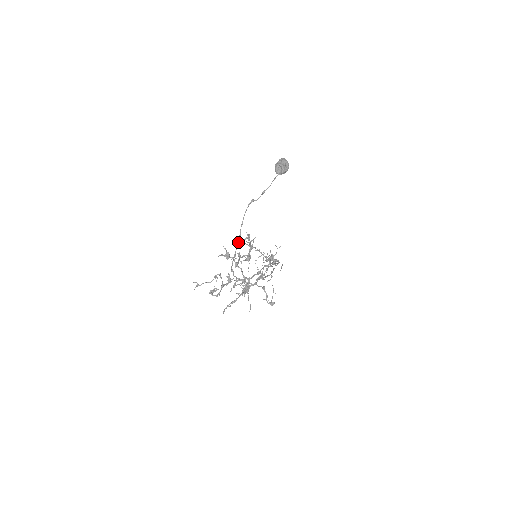
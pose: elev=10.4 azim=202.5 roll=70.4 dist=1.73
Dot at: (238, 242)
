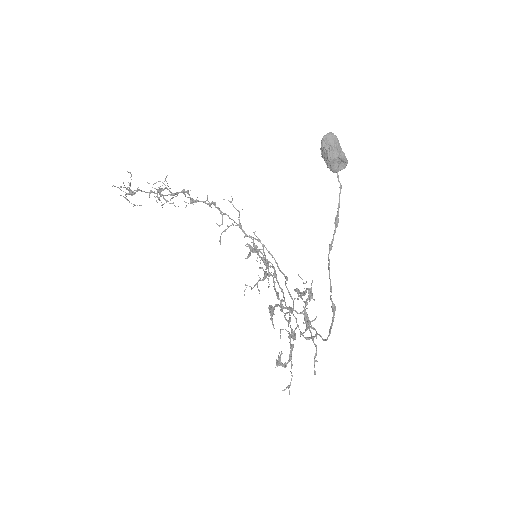
Dot at: (334, 314)
